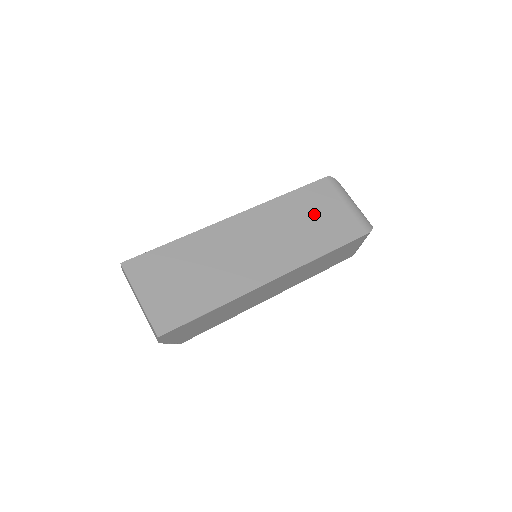
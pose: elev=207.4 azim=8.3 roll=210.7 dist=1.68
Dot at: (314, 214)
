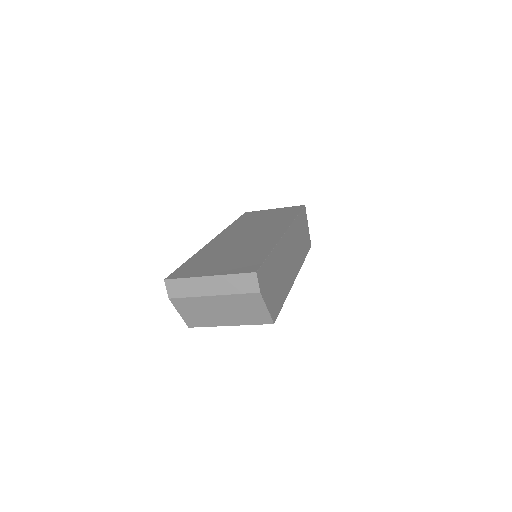
Dot at: (263, 217)
